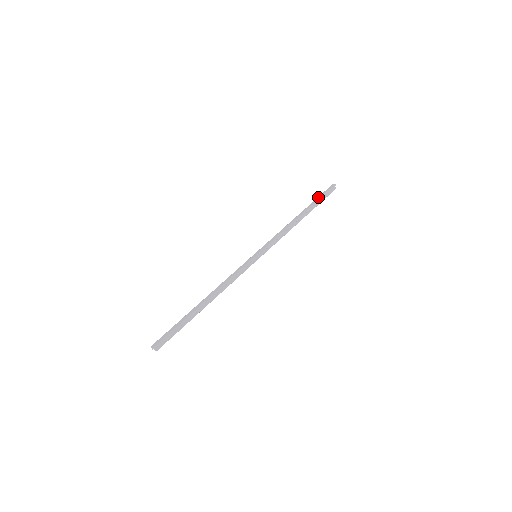
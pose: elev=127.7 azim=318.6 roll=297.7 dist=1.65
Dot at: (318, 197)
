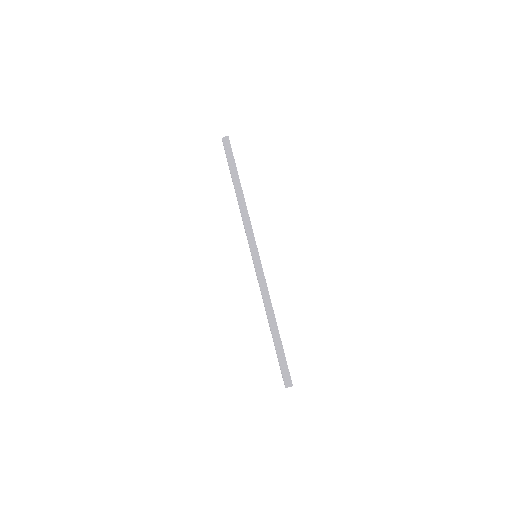
Dot at: (232, 160)
